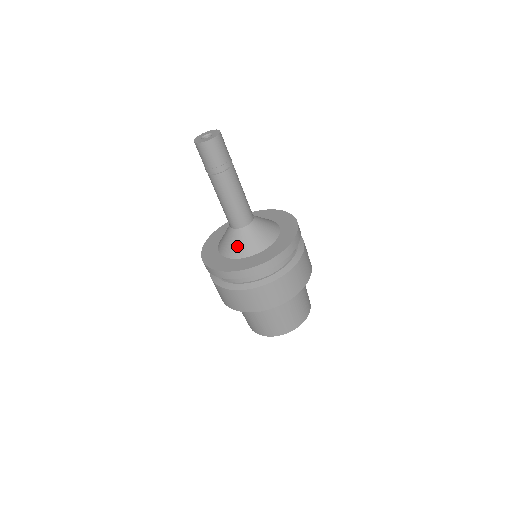
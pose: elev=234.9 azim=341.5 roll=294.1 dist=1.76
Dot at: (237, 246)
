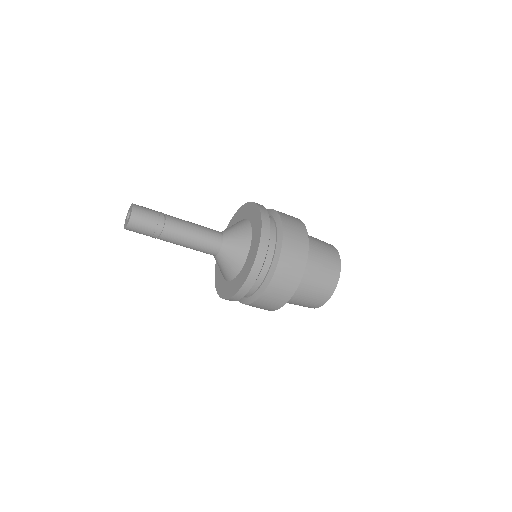
Dot at: (232, 262)
